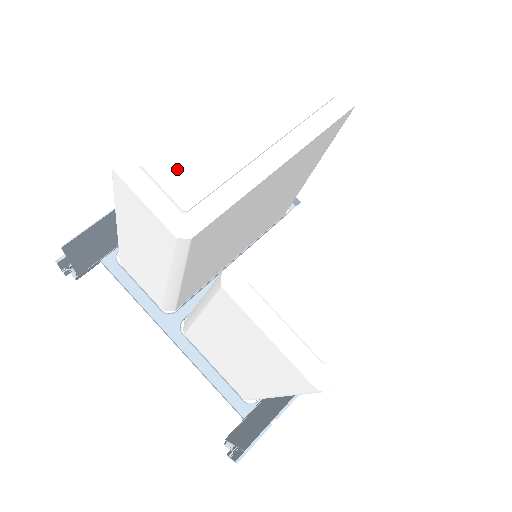
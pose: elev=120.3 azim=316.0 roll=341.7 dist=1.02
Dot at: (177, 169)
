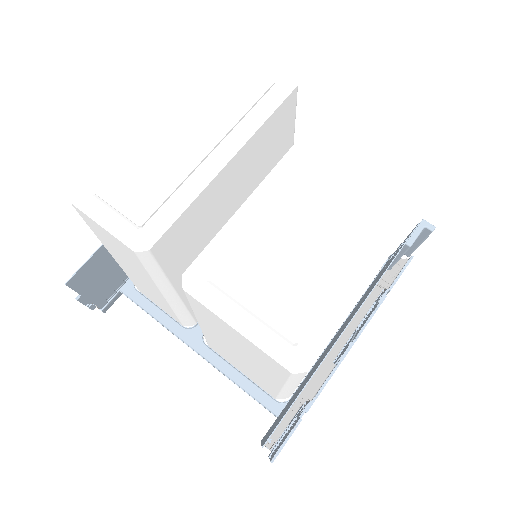
Dot at: (128, 189)
